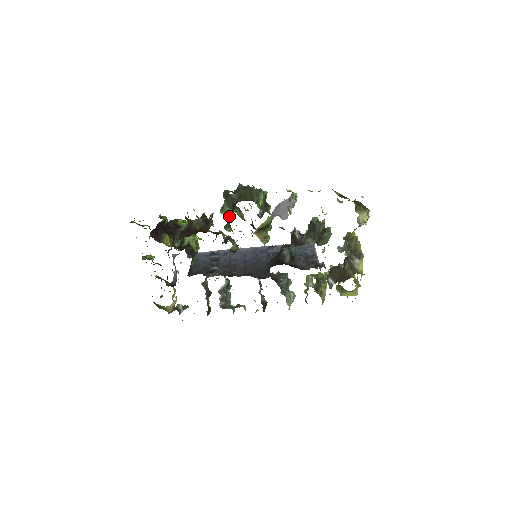
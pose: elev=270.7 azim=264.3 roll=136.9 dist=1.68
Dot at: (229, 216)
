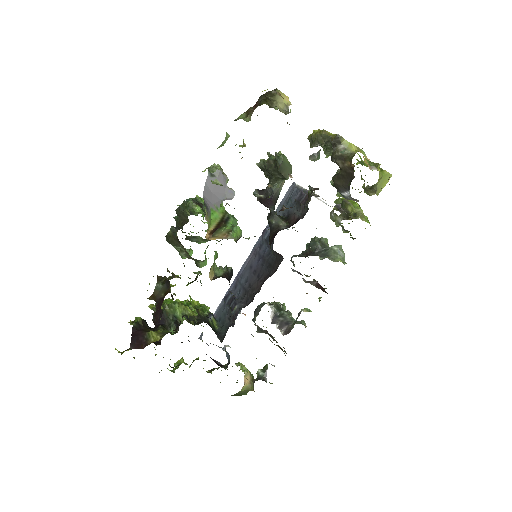
Dot at: (185, 253)
